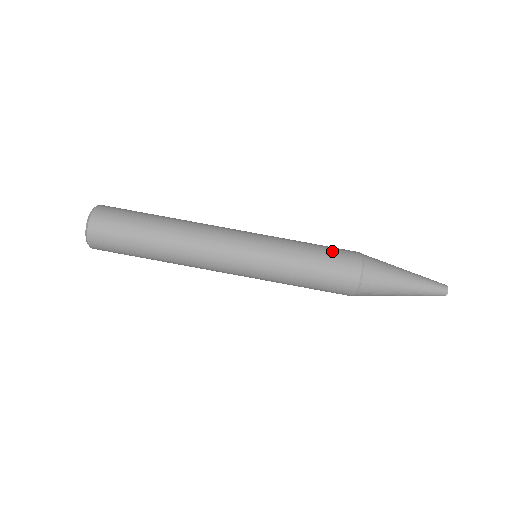
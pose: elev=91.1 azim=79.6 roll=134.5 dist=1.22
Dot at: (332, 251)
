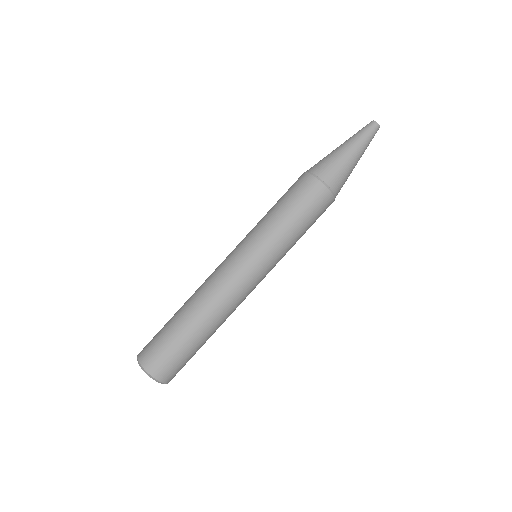
Dot at: (299, 200)
